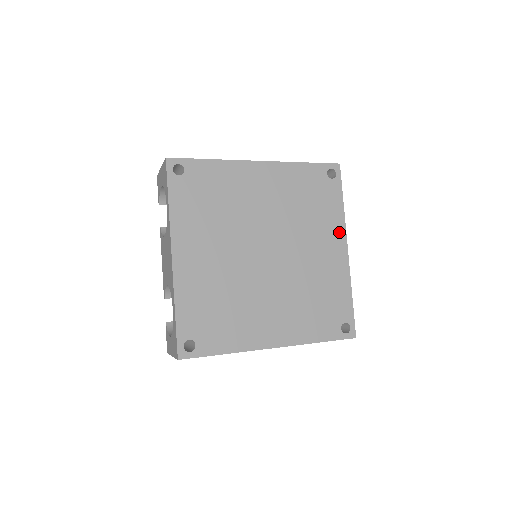
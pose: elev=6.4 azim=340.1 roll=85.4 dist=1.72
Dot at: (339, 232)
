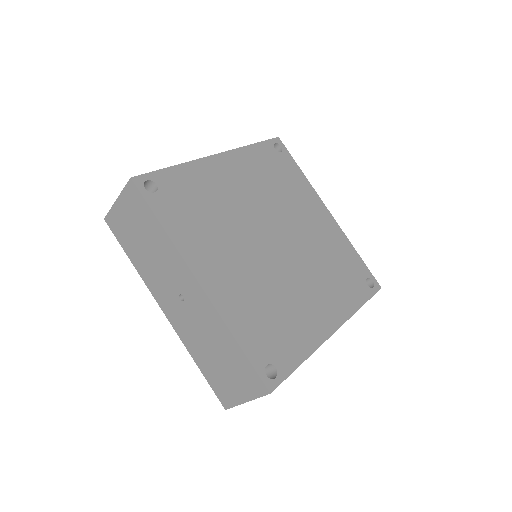
Dot at: (340, 313)
